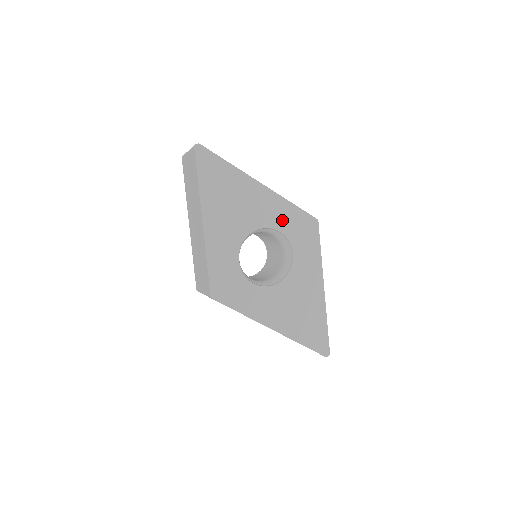
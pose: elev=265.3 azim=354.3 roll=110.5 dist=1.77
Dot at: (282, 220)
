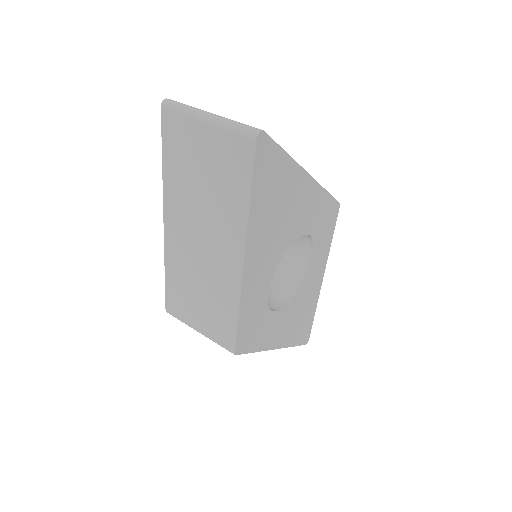
Dot at: (315, 219)
